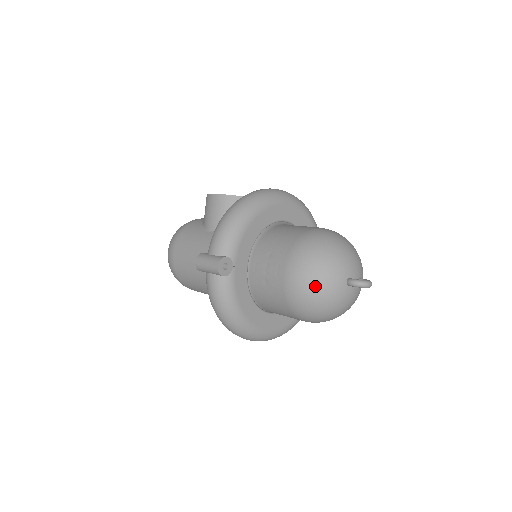
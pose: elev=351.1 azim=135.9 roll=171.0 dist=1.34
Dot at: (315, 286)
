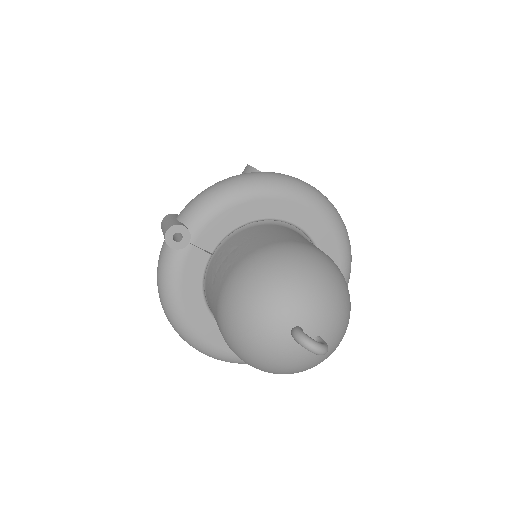
Dot at: (246, 311)
